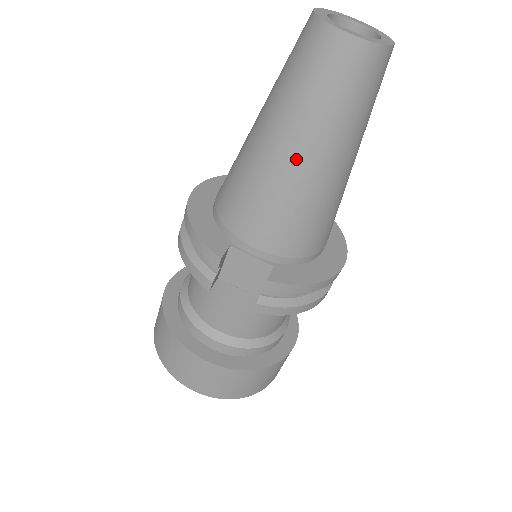
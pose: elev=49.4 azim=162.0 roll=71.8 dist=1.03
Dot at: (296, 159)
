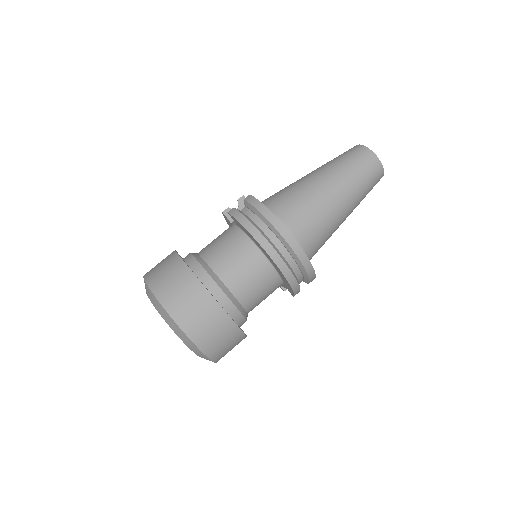
Dot at: (309, 174)
